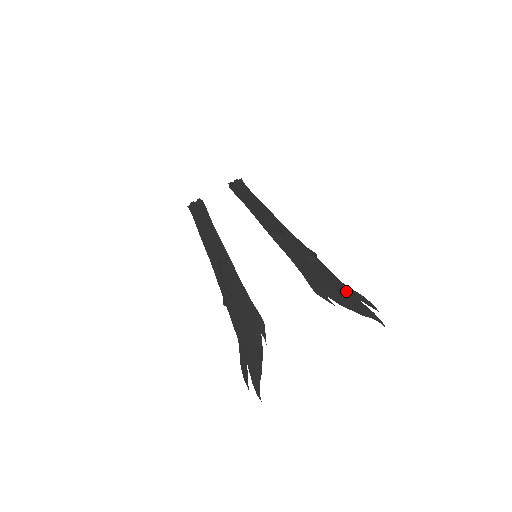
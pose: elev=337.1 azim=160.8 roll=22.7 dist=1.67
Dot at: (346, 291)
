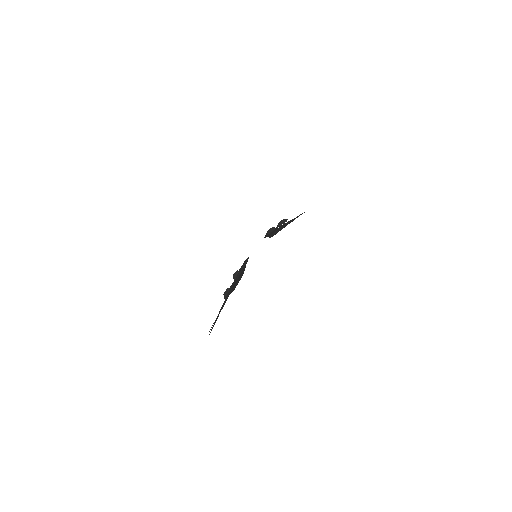
Dot at: occluded
